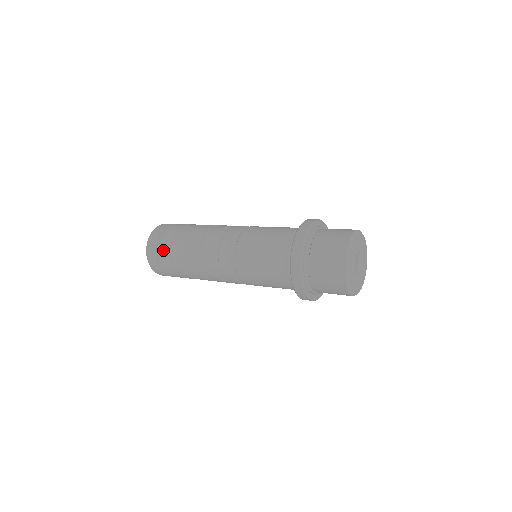
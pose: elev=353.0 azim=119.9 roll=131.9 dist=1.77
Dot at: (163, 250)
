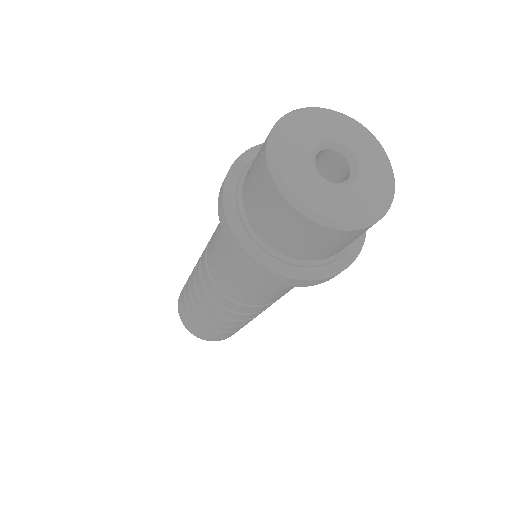
Dot at: occluded
